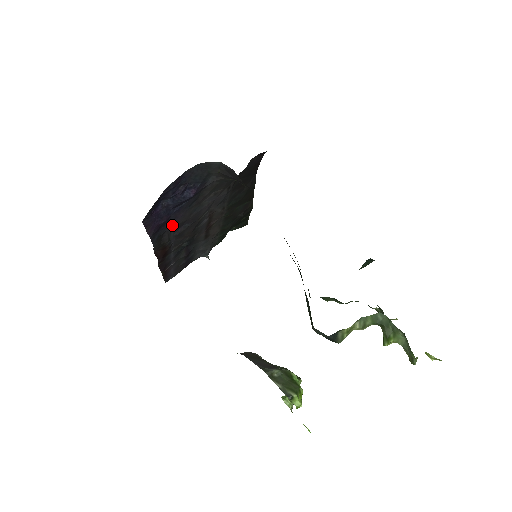
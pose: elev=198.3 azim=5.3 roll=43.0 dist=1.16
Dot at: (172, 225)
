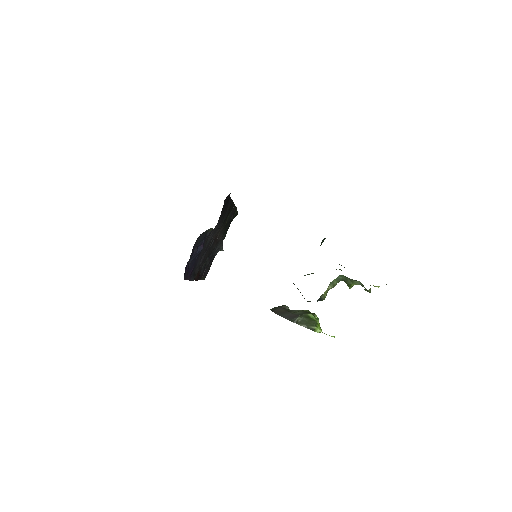
Dot at: (197, 263)
